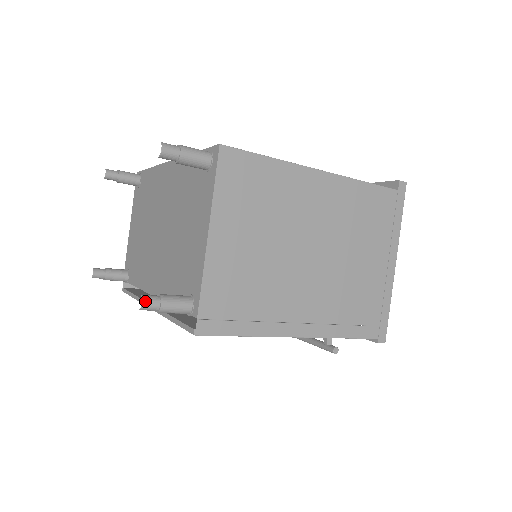
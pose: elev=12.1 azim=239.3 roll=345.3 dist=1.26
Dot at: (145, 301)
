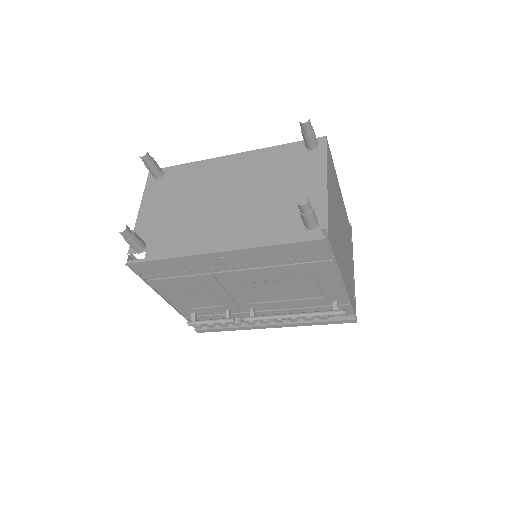
Dot at: (308, 200)
